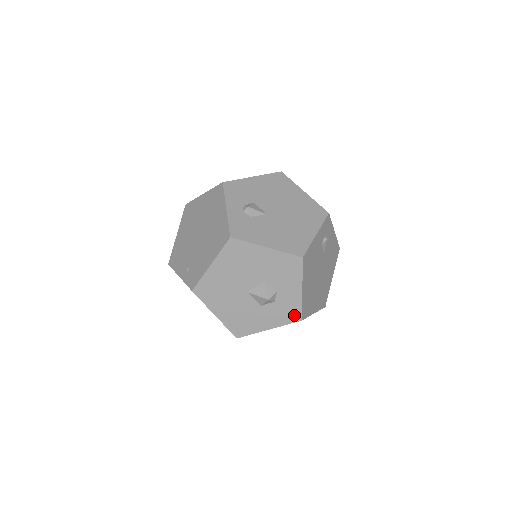
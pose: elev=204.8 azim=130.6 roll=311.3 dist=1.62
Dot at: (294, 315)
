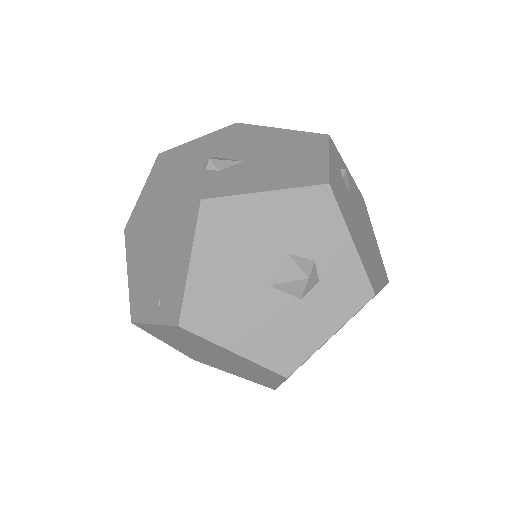
Dot at: (359, 291)
